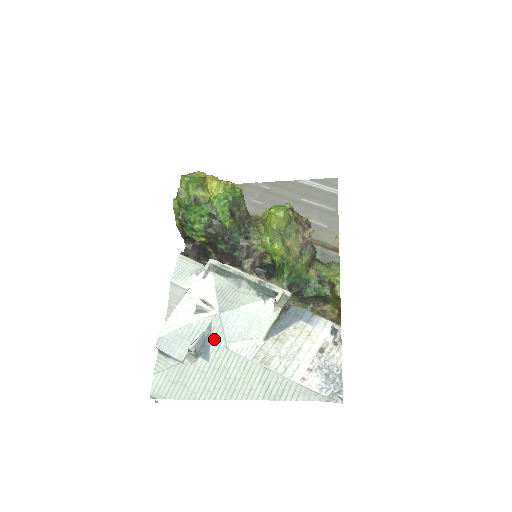
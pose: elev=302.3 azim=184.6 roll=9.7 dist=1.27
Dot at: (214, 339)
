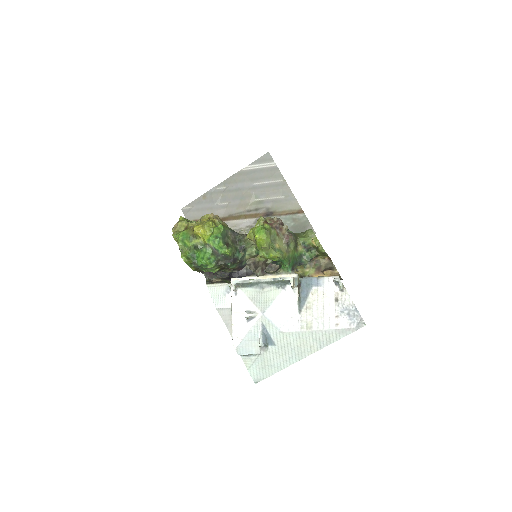
Dot at: (270, 331)
